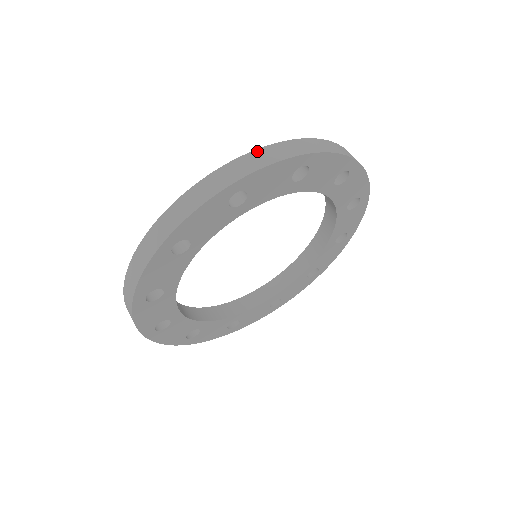
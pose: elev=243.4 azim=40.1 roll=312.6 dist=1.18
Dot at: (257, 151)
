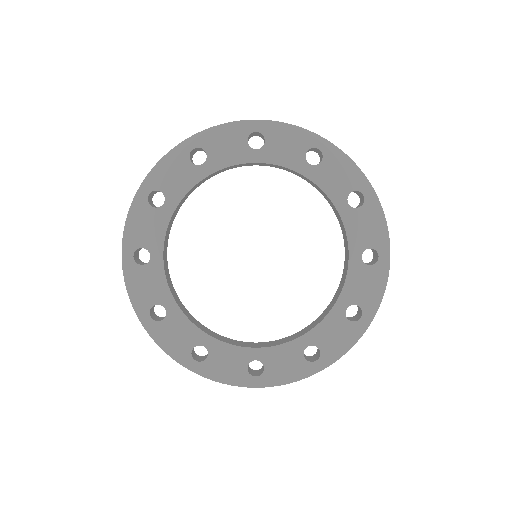
Dot at: occluded
